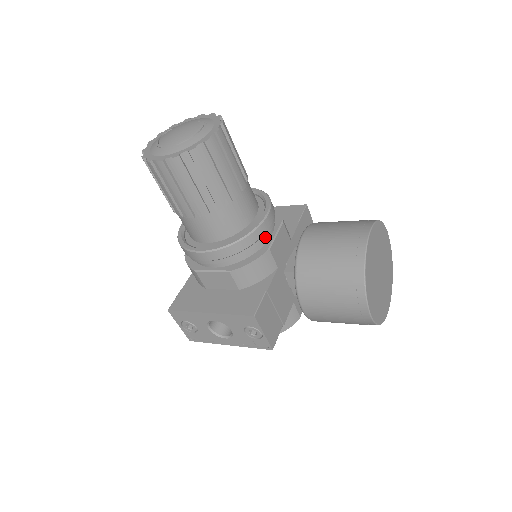
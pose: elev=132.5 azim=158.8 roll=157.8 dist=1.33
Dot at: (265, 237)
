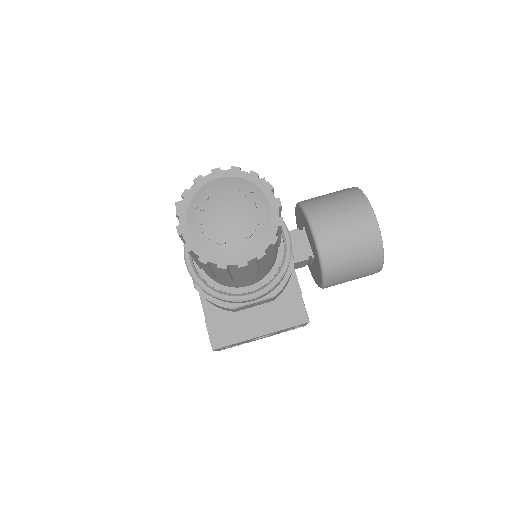
Dot at: occluded
